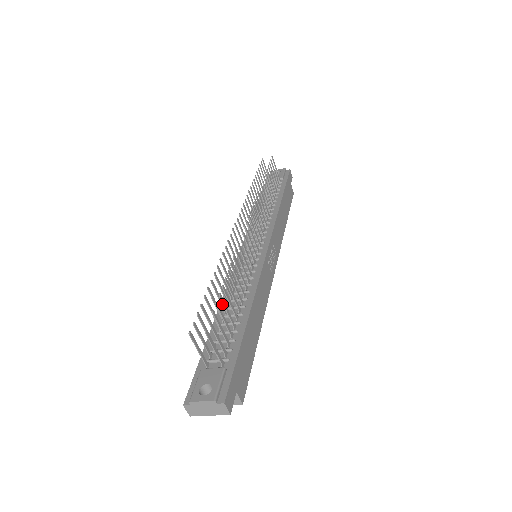
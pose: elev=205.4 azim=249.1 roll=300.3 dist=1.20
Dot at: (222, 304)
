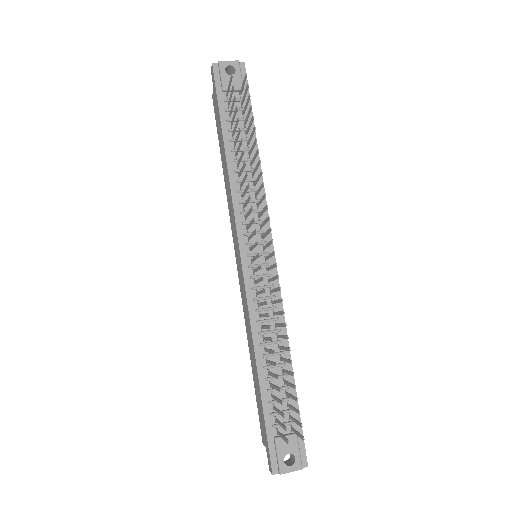
Dot at: (270, 363)
